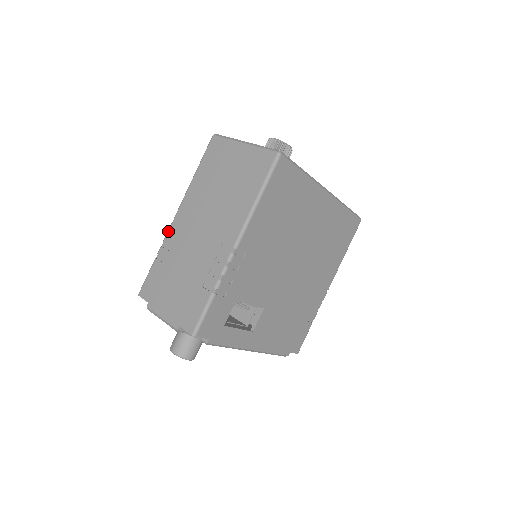
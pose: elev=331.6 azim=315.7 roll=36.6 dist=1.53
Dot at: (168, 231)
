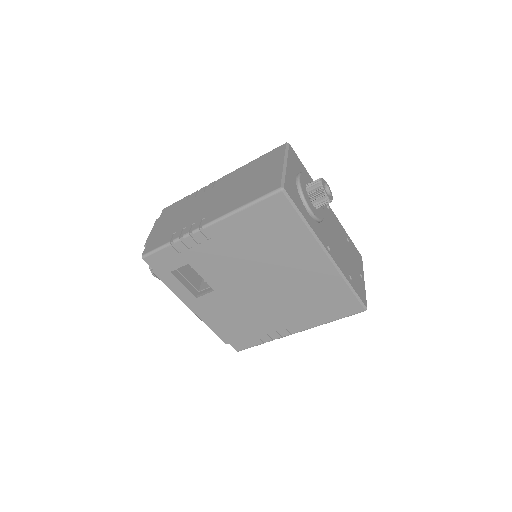
Dot at: (209, 185)
